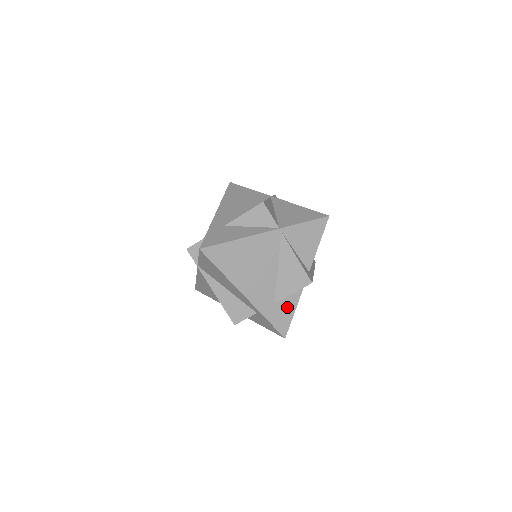
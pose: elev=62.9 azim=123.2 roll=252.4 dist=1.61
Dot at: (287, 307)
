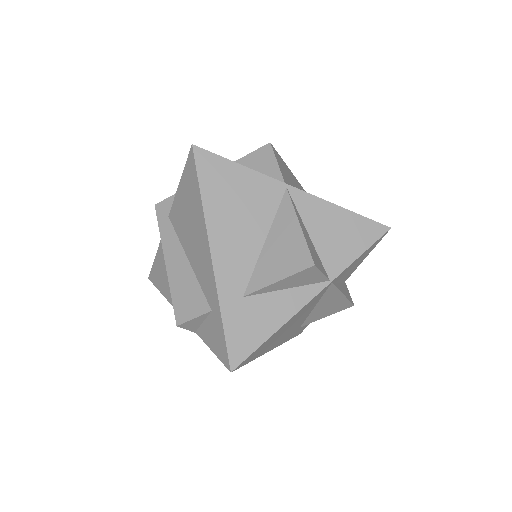
Dot at: occluded
